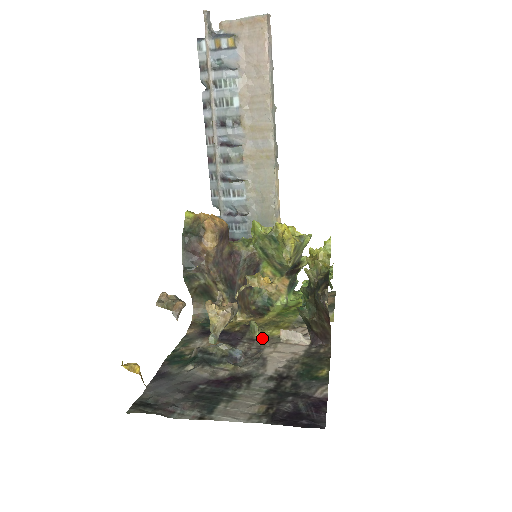
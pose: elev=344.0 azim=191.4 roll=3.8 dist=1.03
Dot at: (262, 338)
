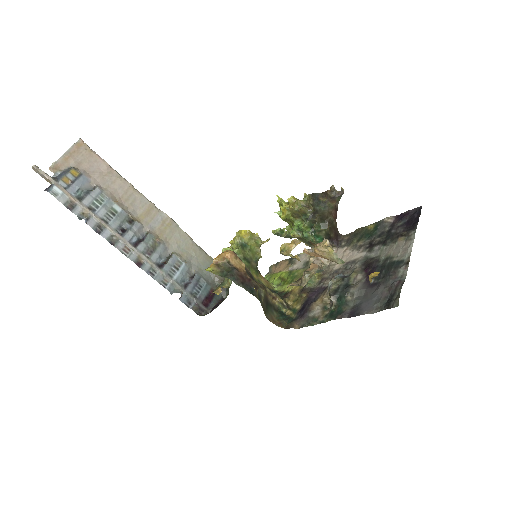
Dot at: (321, 276)
